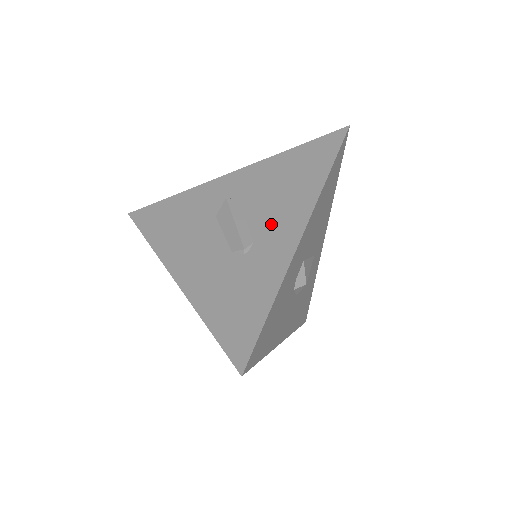
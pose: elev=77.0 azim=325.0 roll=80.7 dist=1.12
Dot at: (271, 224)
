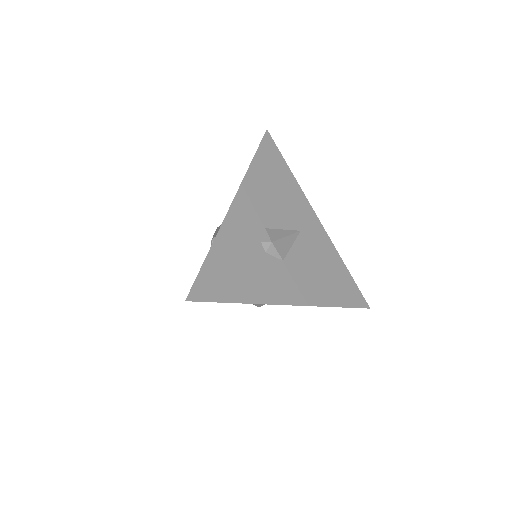
Dot at: occluded
